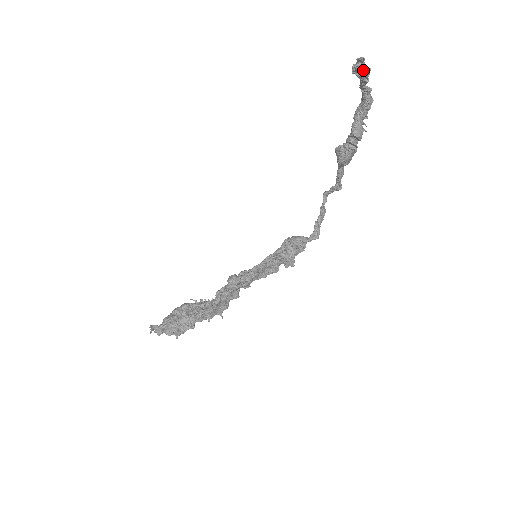
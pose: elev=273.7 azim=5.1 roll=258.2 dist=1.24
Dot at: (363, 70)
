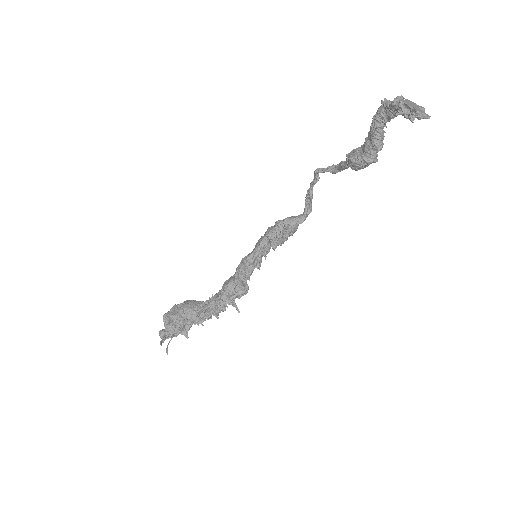
Dot at: (419, 118)
